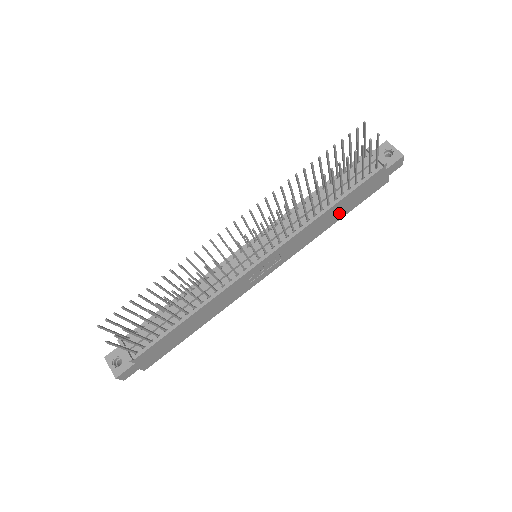
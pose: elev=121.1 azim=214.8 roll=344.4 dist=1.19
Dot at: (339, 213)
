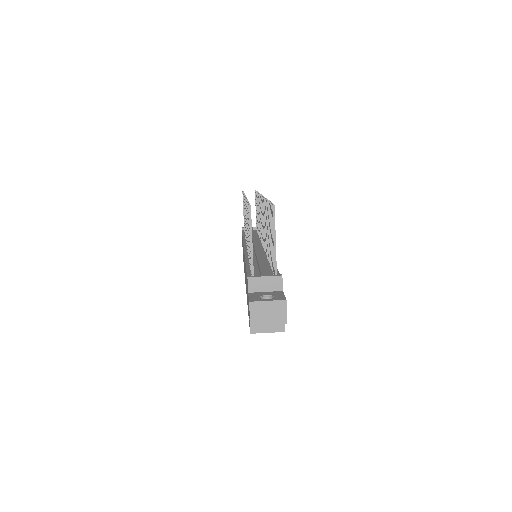
Dot at: occluded
